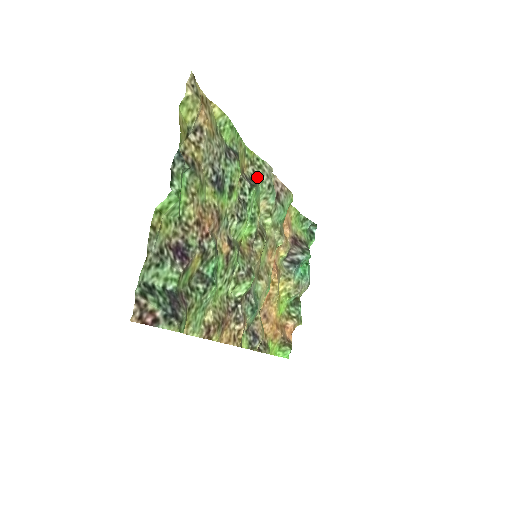
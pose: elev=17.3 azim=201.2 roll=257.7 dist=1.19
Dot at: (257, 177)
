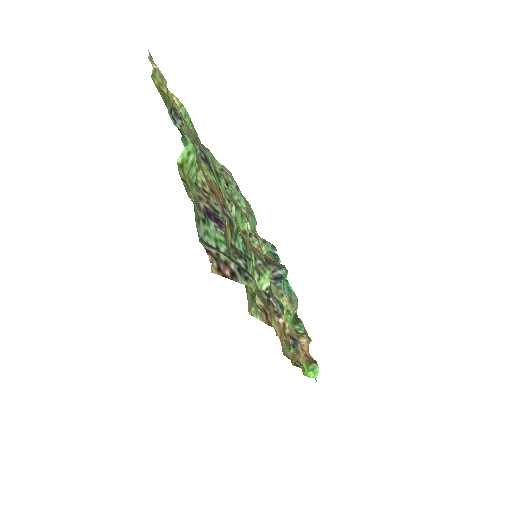
Dot at: (224, 178)
